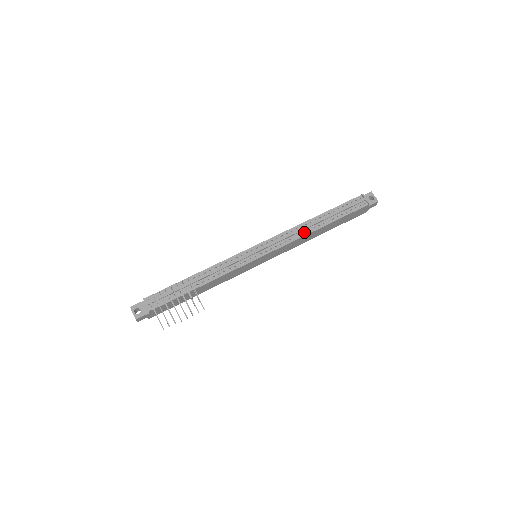
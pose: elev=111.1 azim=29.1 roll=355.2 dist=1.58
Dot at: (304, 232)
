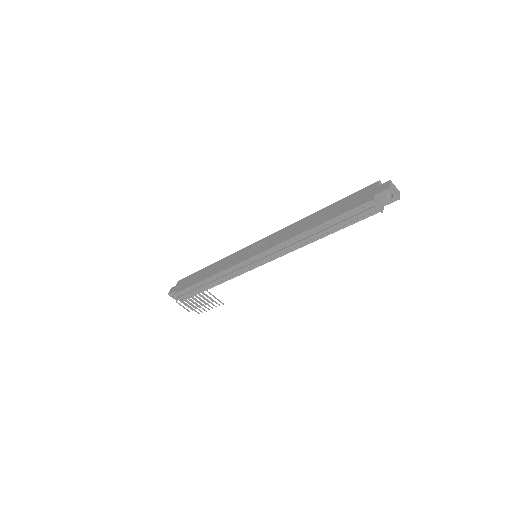
Dot at: (300, 243)
